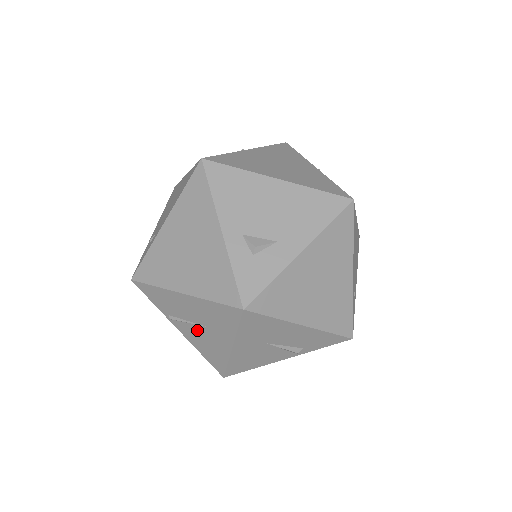
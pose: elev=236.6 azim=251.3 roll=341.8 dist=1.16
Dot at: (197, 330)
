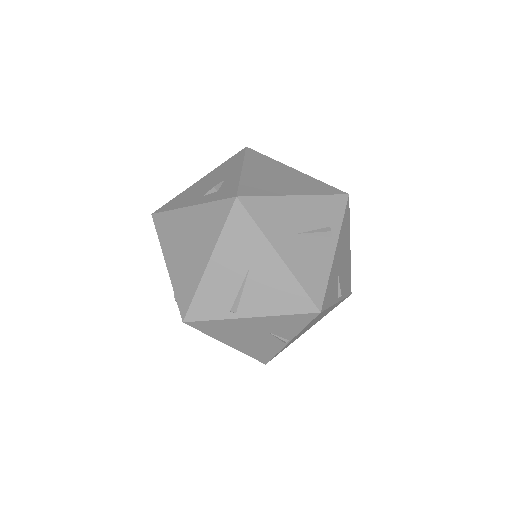
Dot at: (253, 286)
